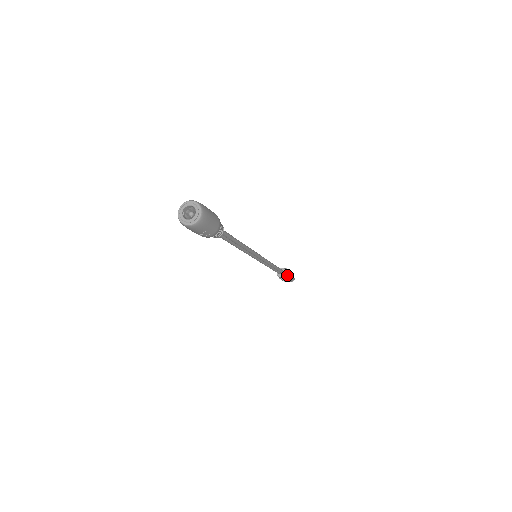
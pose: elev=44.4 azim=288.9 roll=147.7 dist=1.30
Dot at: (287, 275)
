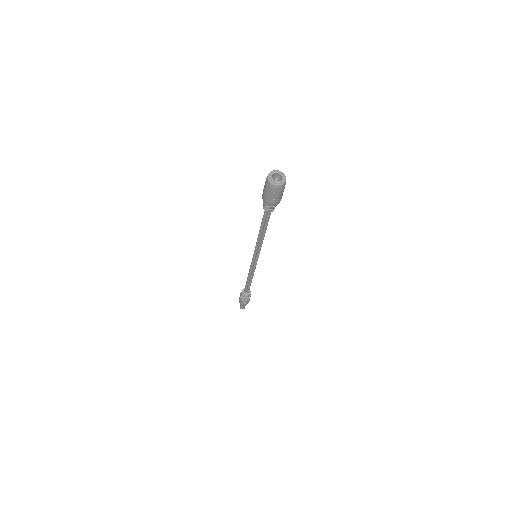
Dot at: (249, 296)
